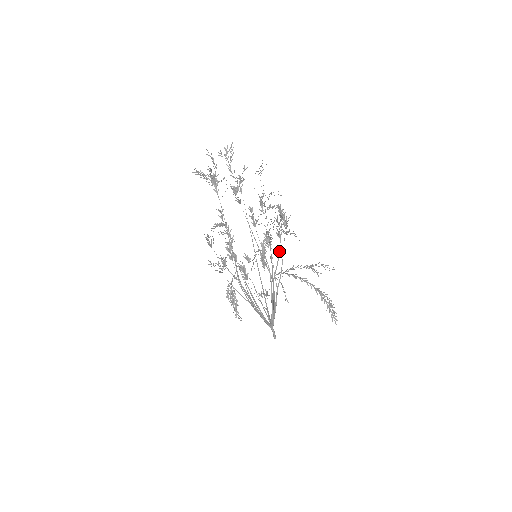
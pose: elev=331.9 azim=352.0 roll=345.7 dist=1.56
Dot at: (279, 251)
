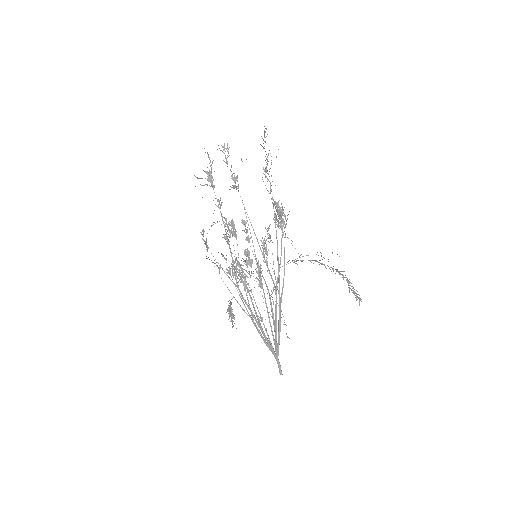
Dot at: (281, 249)
